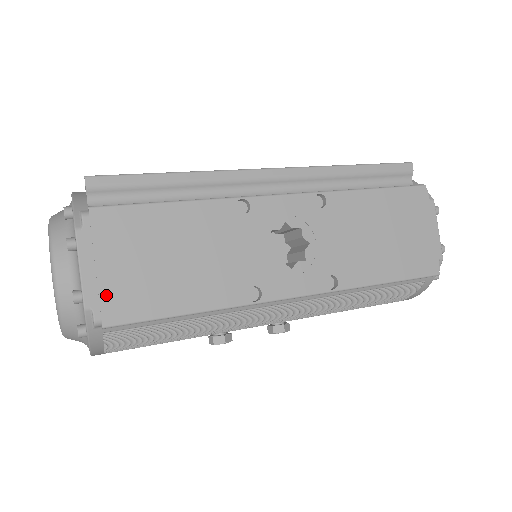
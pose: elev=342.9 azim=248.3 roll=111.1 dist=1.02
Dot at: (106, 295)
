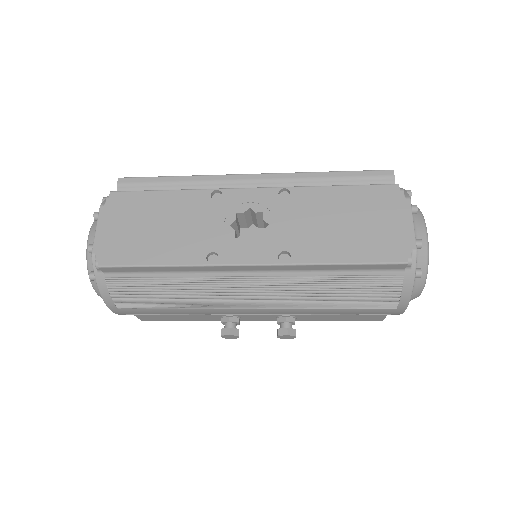
Dot at: (106, 246)
